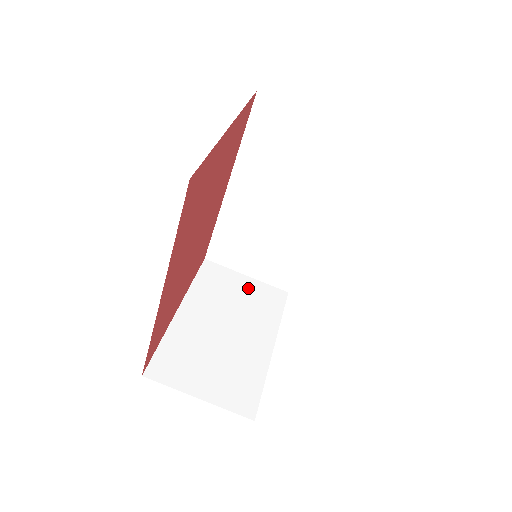
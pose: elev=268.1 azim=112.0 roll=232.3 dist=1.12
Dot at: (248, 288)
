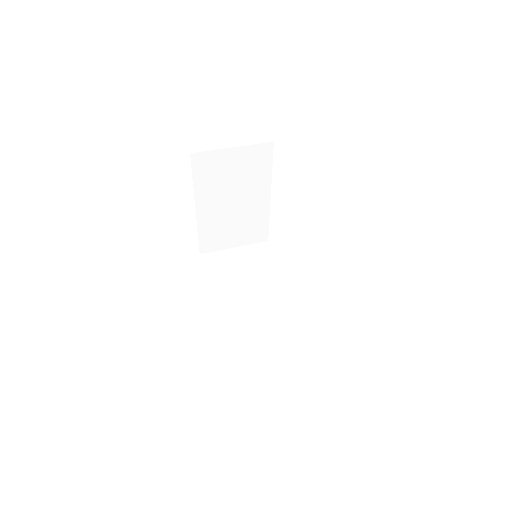
Dot at: occluded
